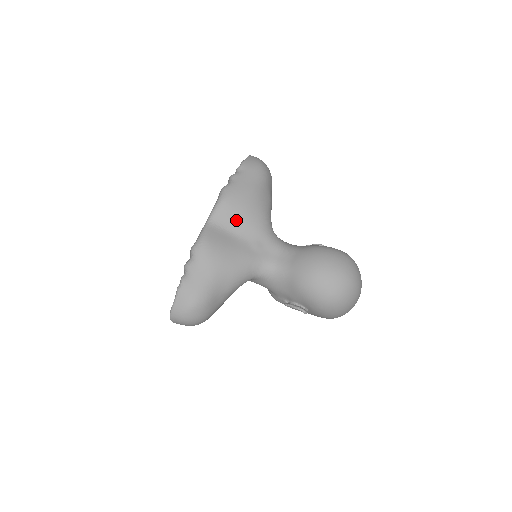
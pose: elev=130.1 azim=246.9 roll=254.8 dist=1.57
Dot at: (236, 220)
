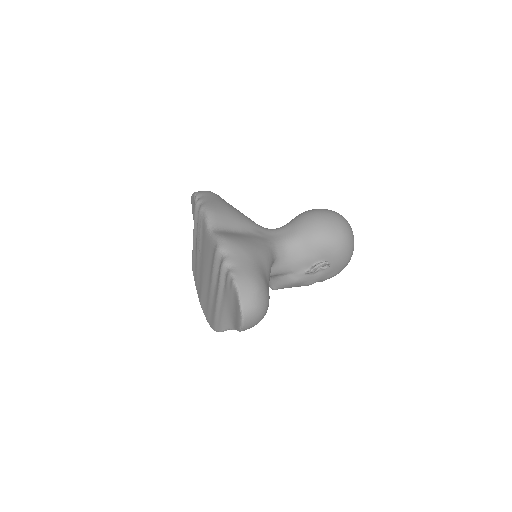
Dot at: (231, 221)
